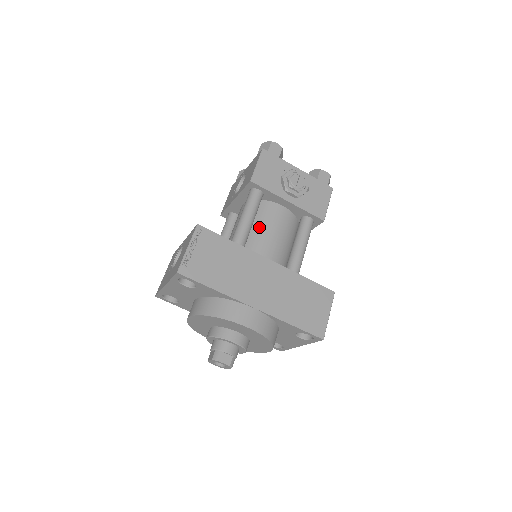
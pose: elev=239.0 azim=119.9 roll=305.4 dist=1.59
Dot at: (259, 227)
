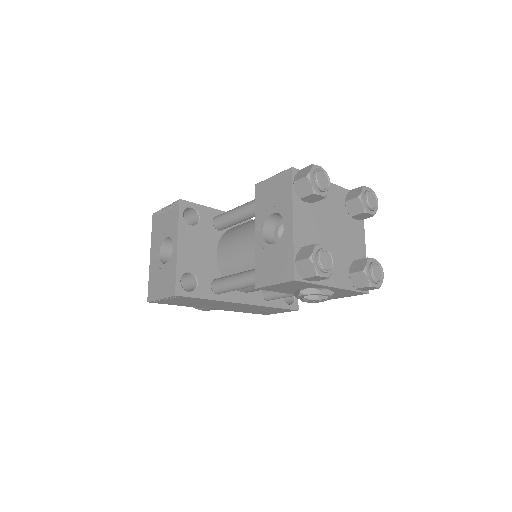
Dot at: occluded
